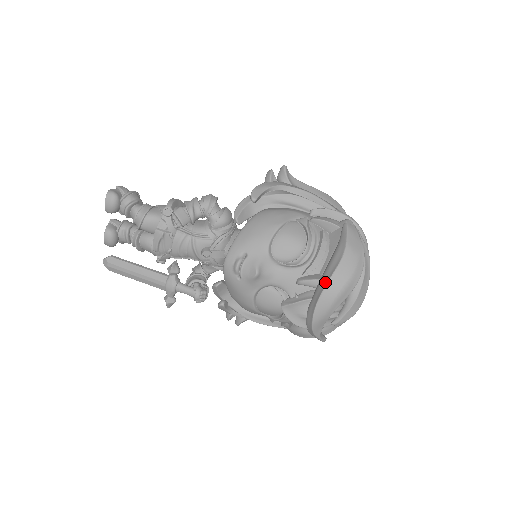
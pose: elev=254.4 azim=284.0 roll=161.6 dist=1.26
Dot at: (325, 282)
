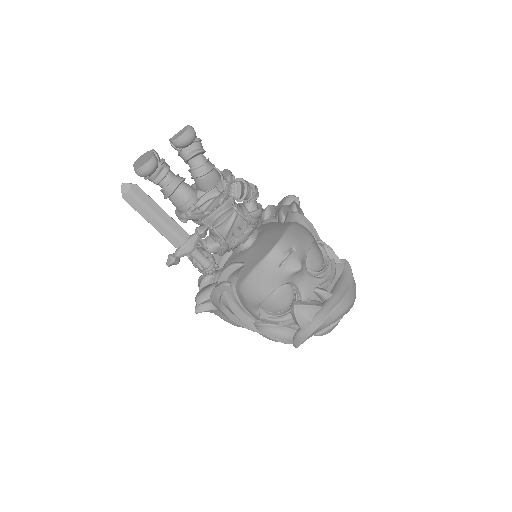
Dot at: (341, 297)
